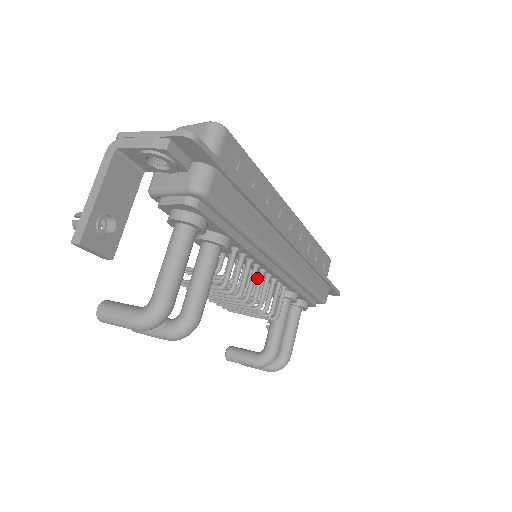
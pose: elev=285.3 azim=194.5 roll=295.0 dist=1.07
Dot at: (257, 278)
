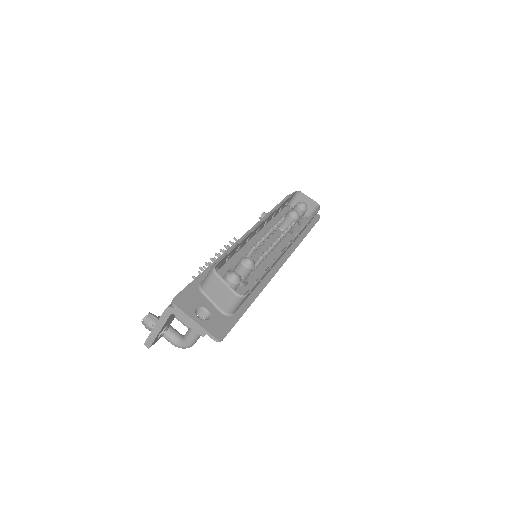
Dot at: occluded
